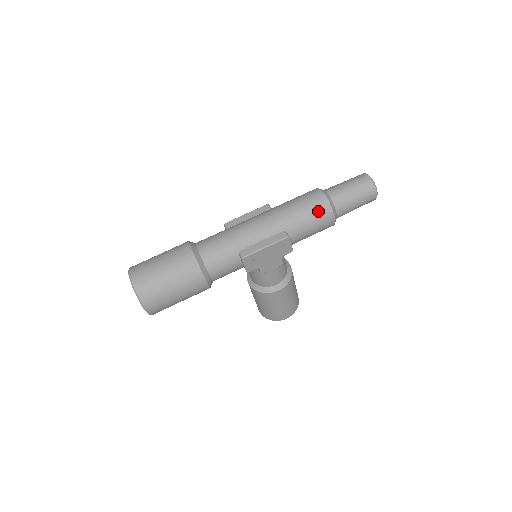
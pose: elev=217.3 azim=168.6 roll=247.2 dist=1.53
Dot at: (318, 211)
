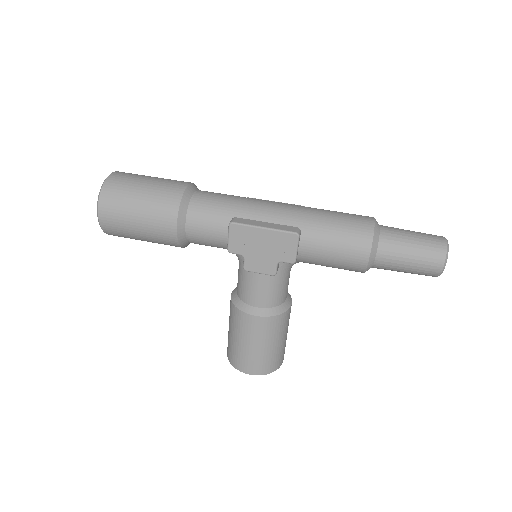
Dot at: (354, 232)
